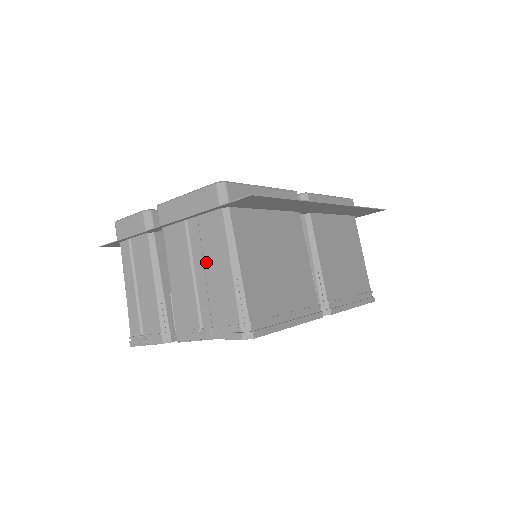
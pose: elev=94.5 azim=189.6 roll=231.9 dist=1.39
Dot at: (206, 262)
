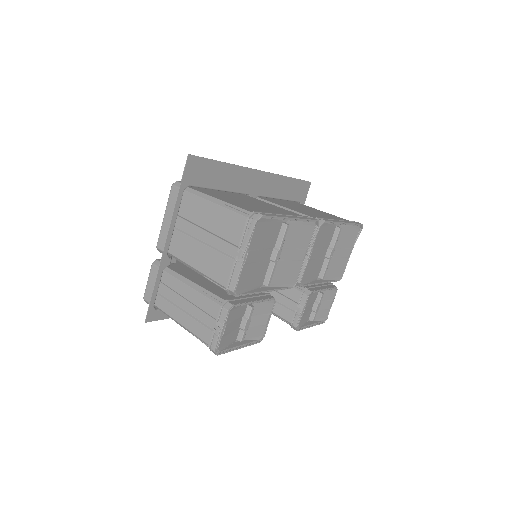
Dot at: (203, 225)
